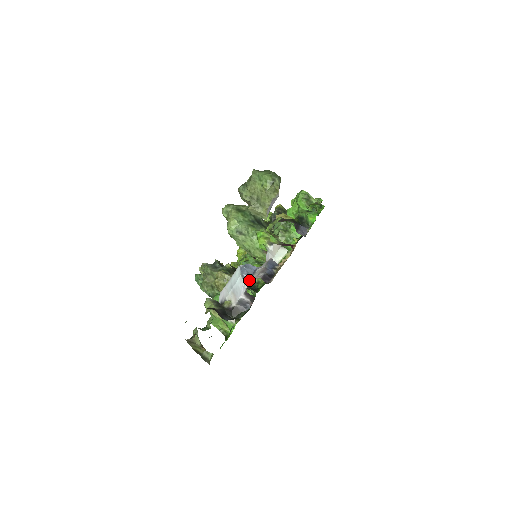
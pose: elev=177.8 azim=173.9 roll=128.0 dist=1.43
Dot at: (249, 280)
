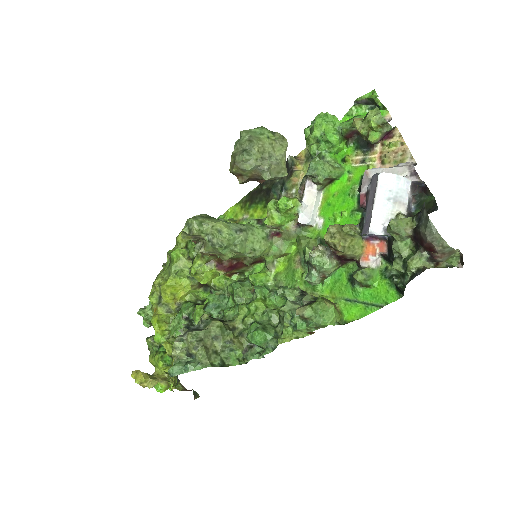
Dot at: (402, 174)
